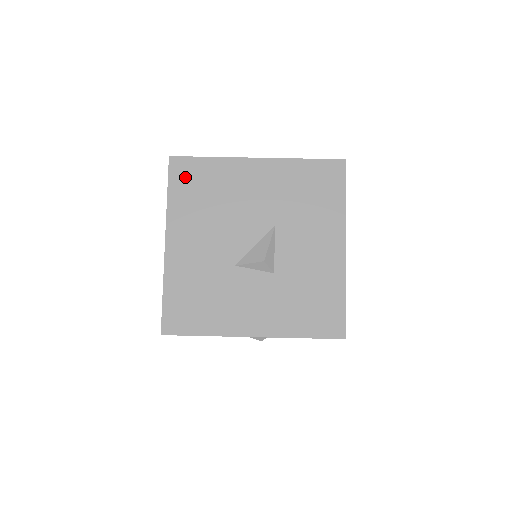
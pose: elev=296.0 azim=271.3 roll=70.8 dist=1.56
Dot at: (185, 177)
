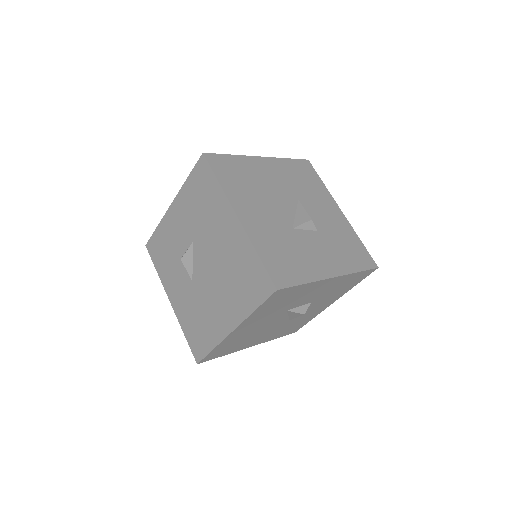
Dot at: (223, 168)
